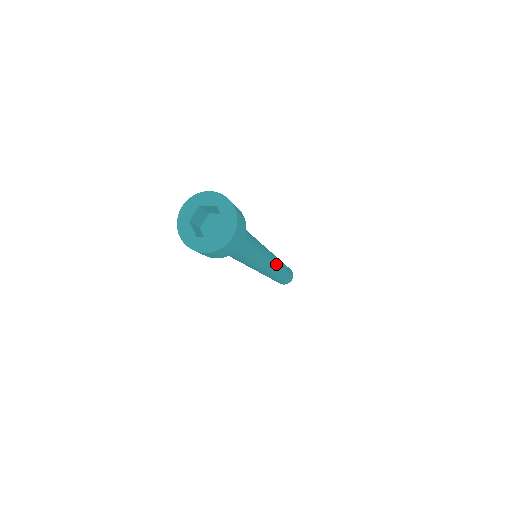
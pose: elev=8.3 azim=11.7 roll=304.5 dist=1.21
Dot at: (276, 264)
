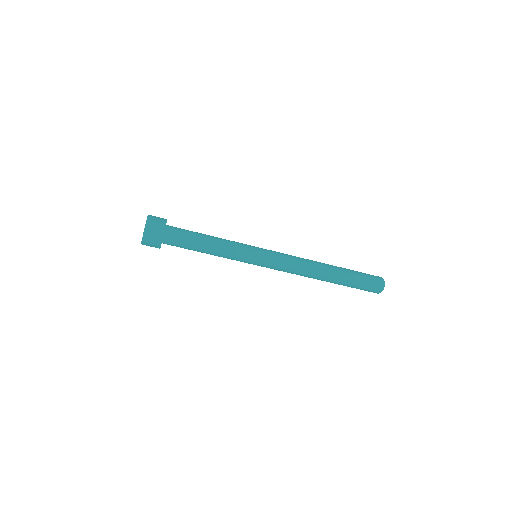
Dot at: (292, 261)
